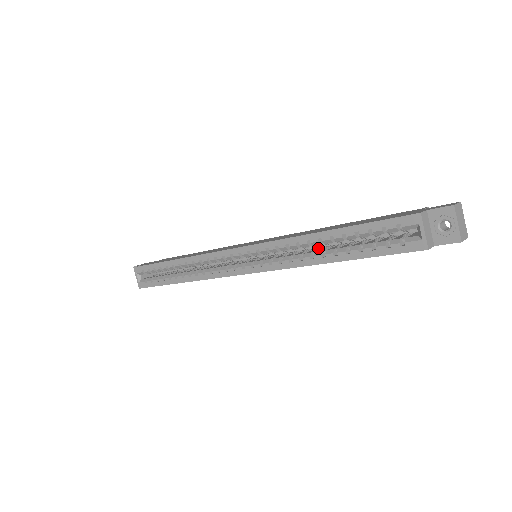
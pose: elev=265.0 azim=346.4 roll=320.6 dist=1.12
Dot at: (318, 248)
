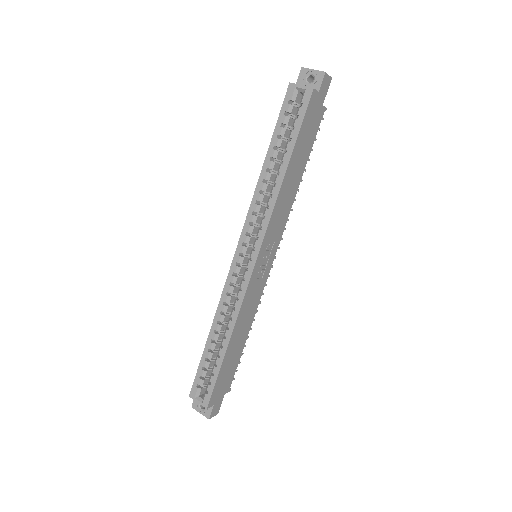
Dot at: (275, 183)
